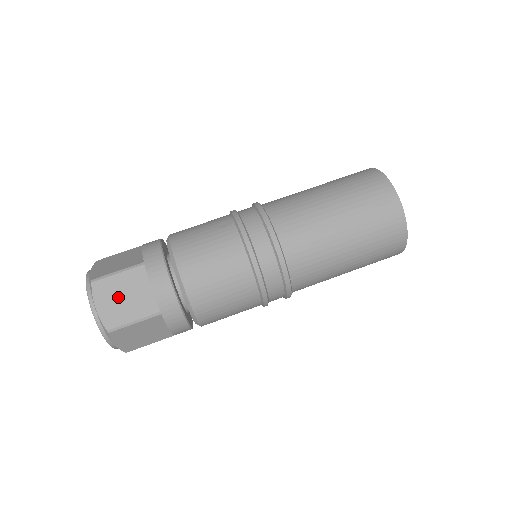
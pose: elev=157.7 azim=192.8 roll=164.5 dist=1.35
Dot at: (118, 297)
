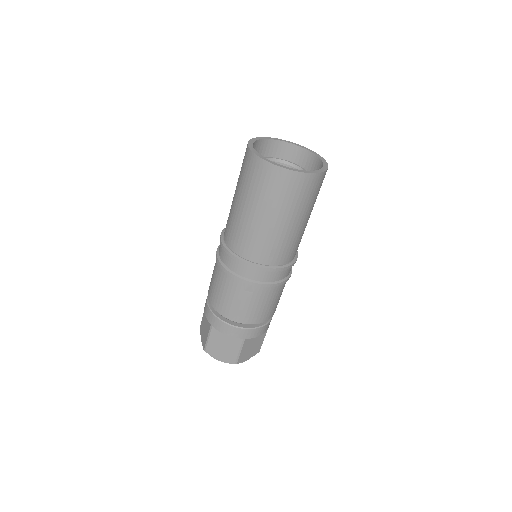
Dot at: (250, 350)
